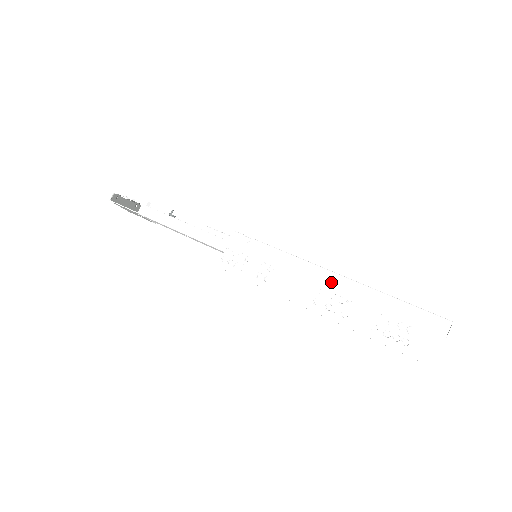
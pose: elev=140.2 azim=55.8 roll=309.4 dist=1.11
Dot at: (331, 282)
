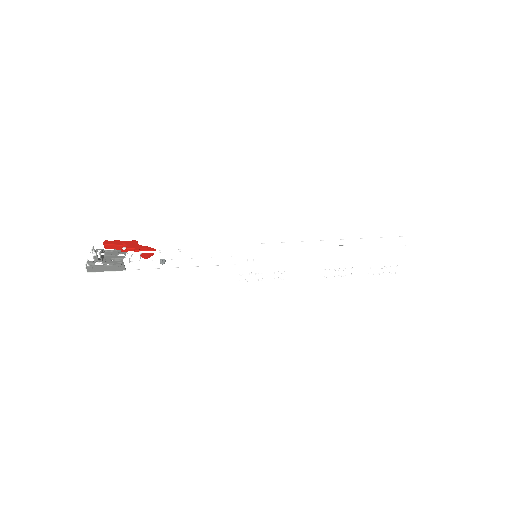
Dot at: (332, 262)
